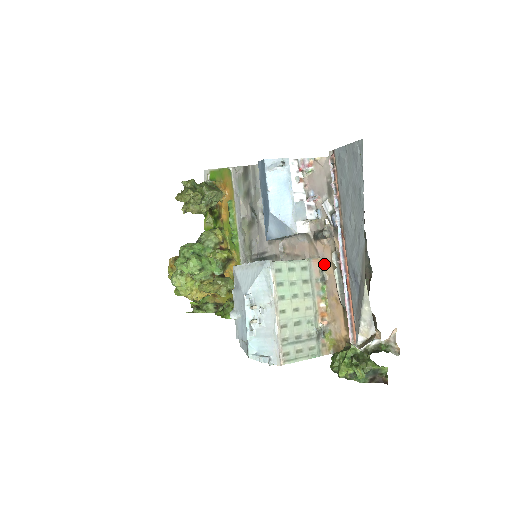
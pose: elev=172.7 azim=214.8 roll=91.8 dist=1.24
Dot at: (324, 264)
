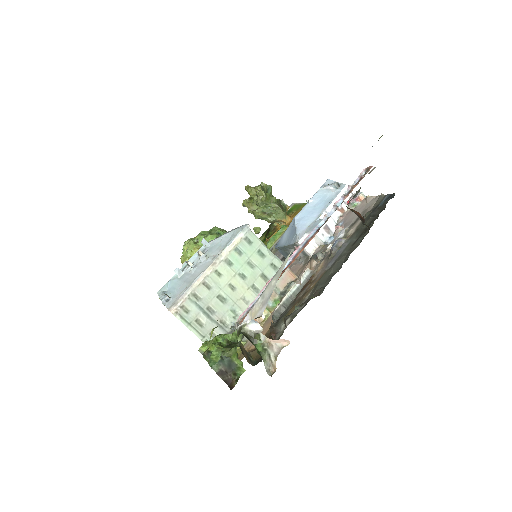
Dot at: (296, 282)
